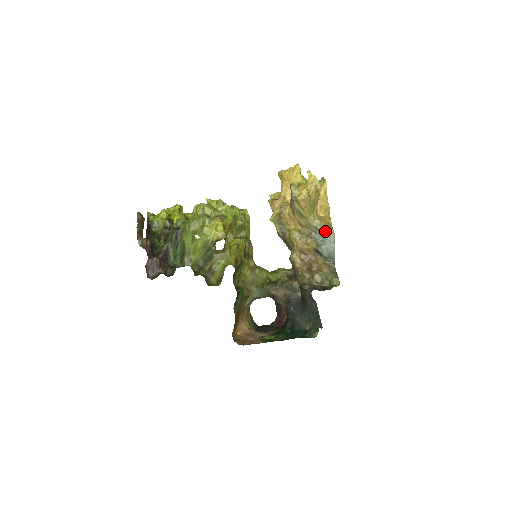
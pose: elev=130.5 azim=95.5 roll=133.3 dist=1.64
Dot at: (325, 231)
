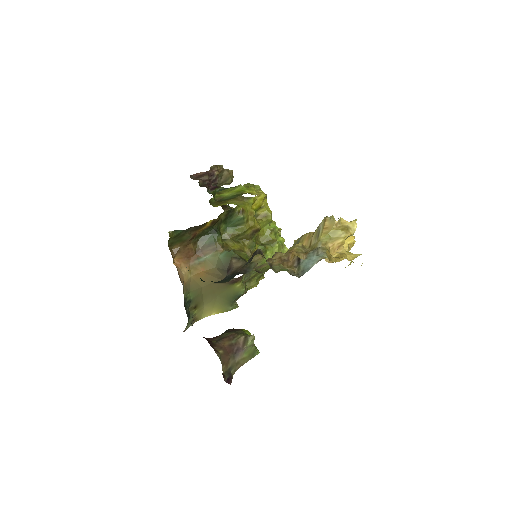
Dot at: (322, 253)
